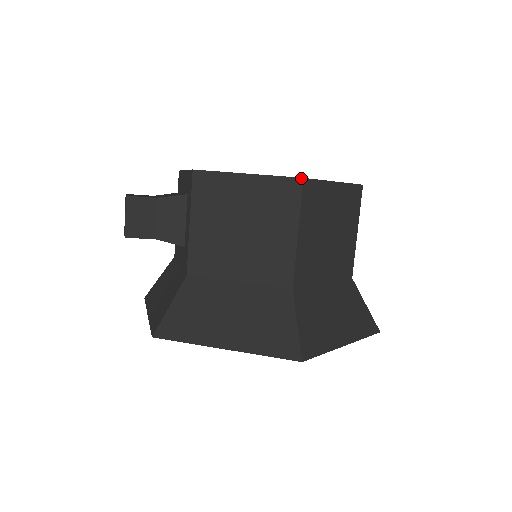
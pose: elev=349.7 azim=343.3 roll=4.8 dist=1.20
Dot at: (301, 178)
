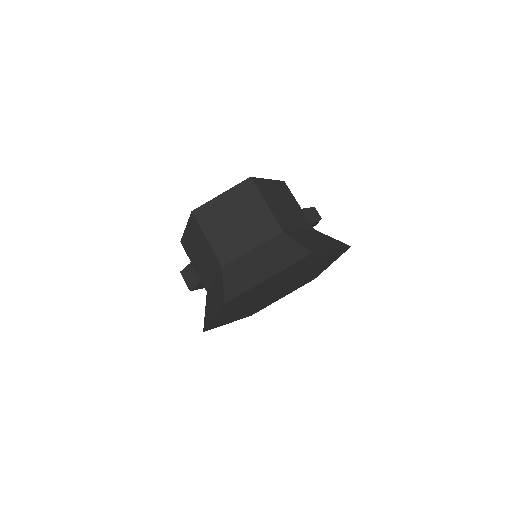
Dot at: (191, 212)
